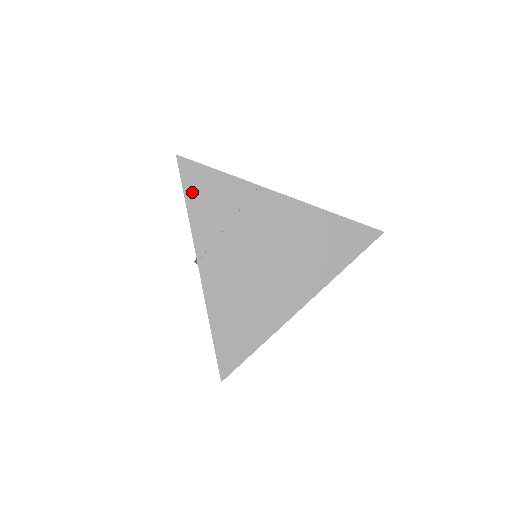
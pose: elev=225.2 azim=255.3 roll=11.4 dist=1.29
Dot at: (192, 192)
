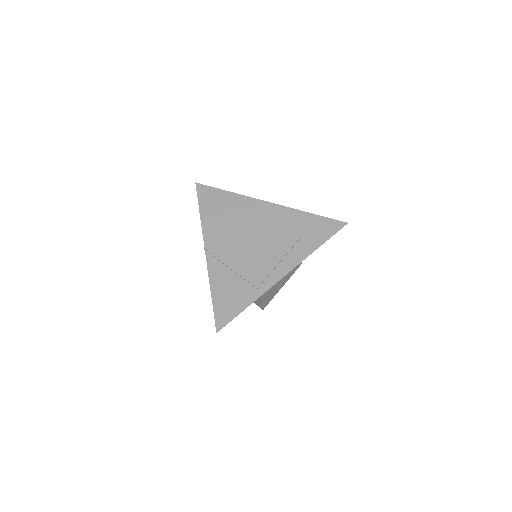
Dot at: (204, 204)
